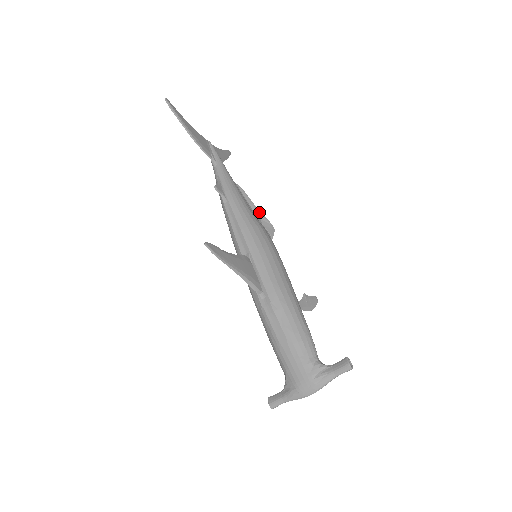
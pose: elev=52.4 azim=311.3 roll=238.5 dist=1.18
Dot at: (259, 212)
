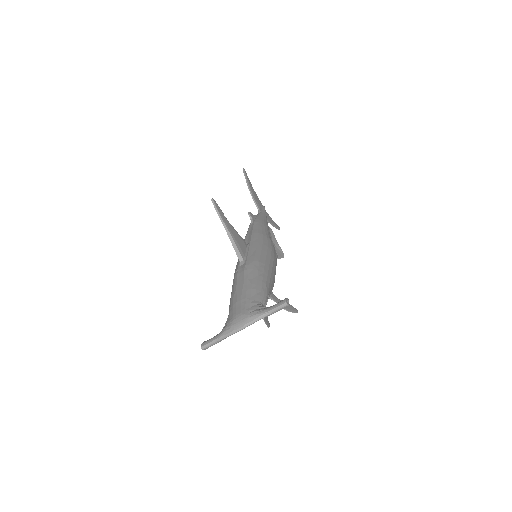
Dot at: (277, 243)
